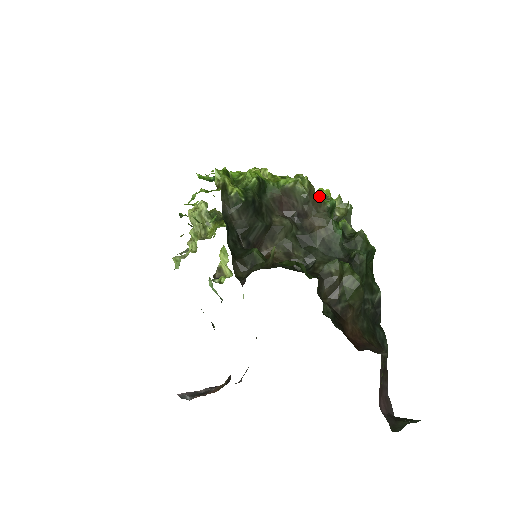
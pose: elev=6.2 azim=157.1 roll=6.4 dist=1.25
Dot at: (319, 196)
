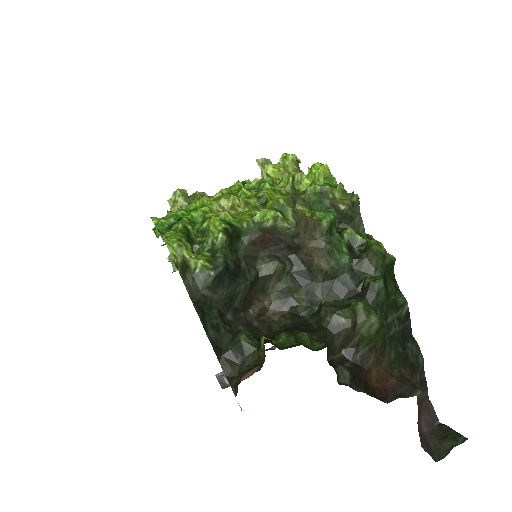
Dot at: (314, 189)
